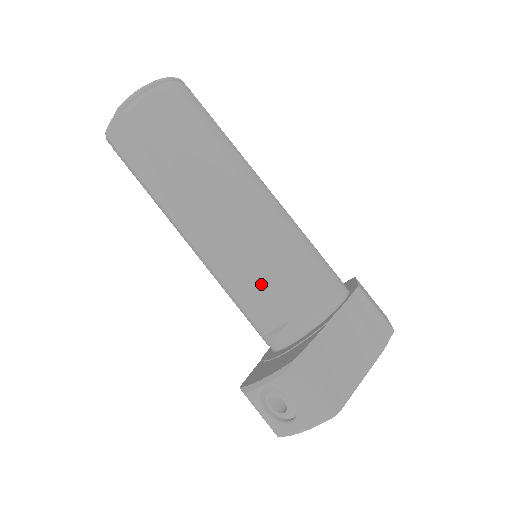
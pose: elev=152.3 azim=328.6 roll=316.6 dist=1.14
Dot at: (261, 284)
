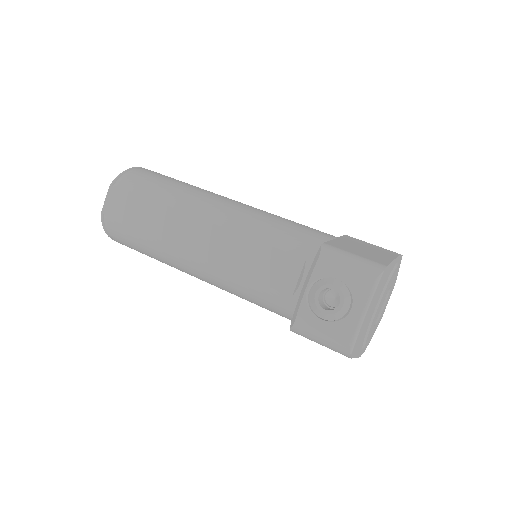
Dot at: (268, 244)
